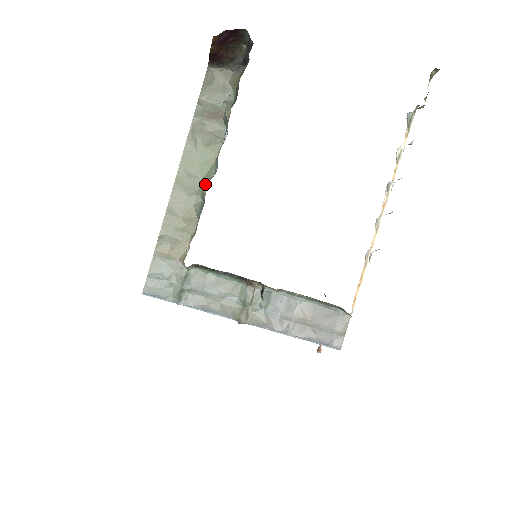
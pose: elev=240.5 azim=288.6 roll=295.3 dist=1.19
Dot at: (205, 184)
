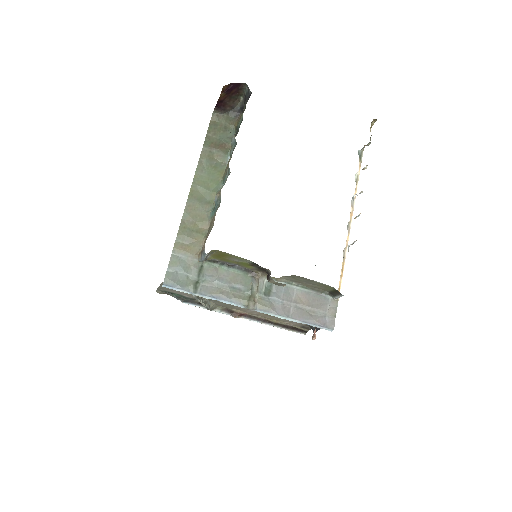
Dot at: (214, 196)
